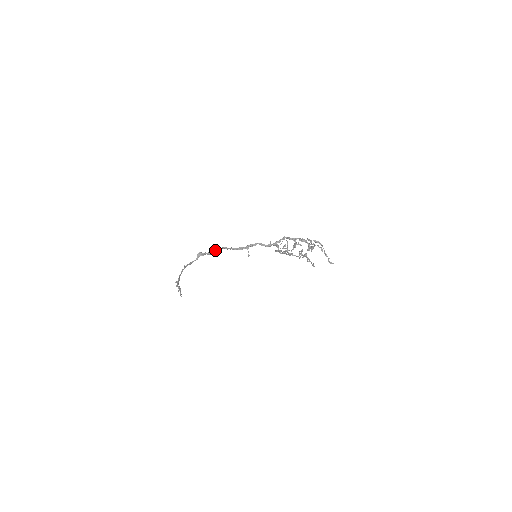
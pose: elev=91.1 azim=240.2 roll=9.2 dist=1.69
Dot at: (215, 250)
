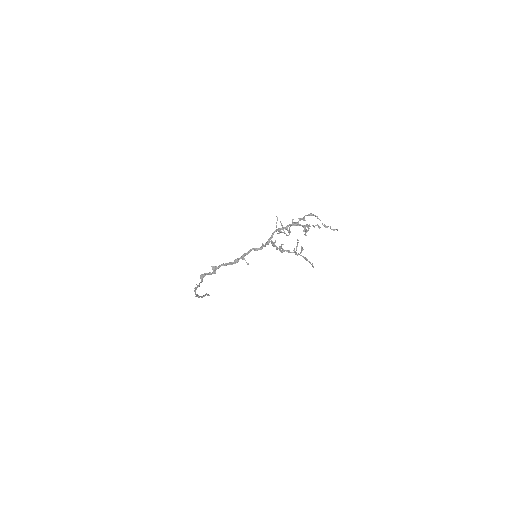
Dot at: (213, 270)
